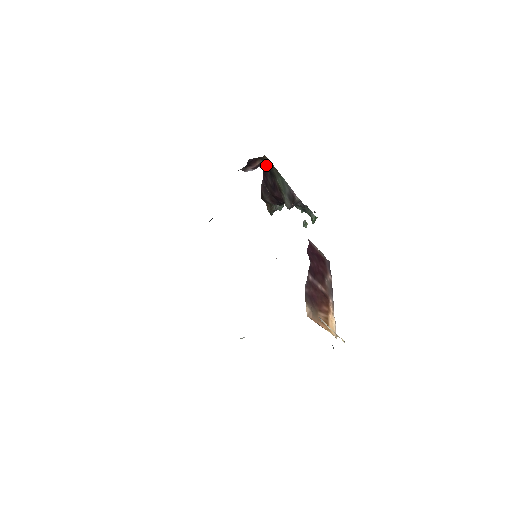
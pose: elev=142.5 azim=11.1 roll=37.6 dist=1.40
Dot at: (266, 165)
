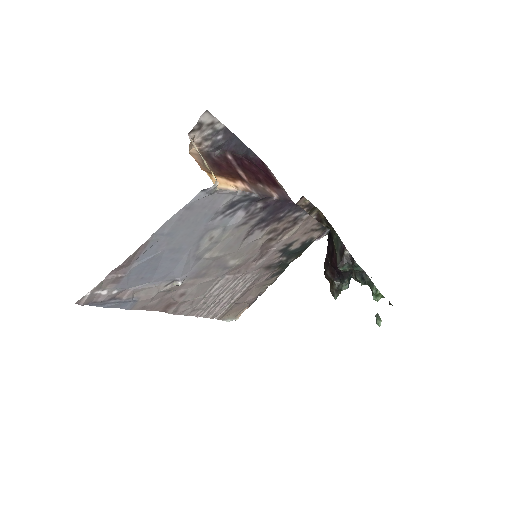
Dot at: (330, 234)
